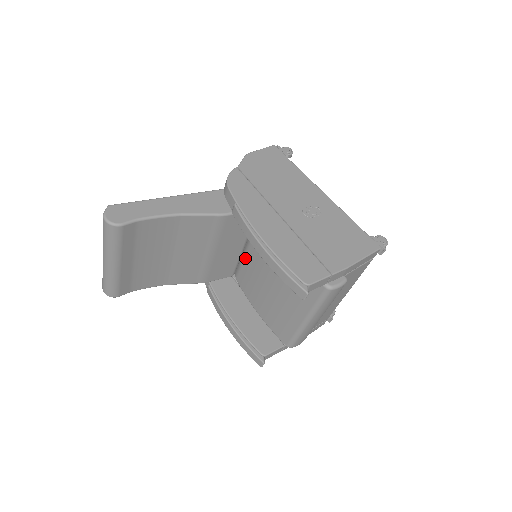
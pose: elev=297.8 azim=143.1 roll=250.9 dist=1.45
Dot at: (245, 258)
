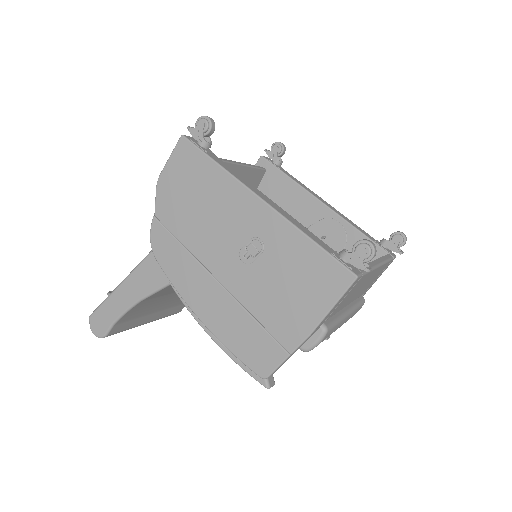
Dot at: occluded
